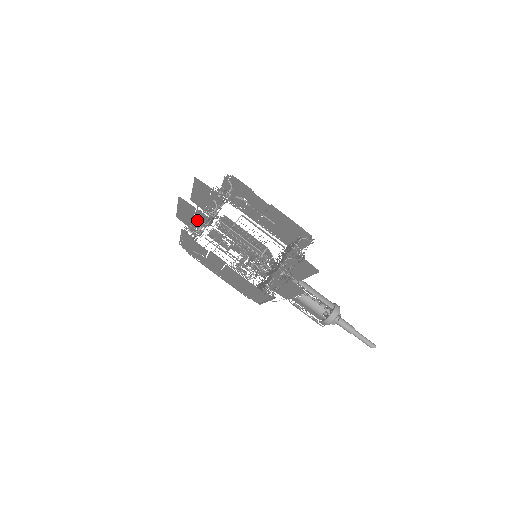
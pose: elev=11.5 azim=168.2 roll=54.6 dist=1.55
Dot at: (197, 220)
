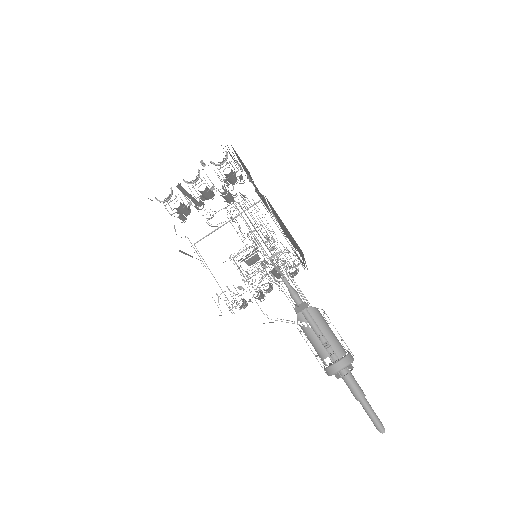
Dot at: occluded
